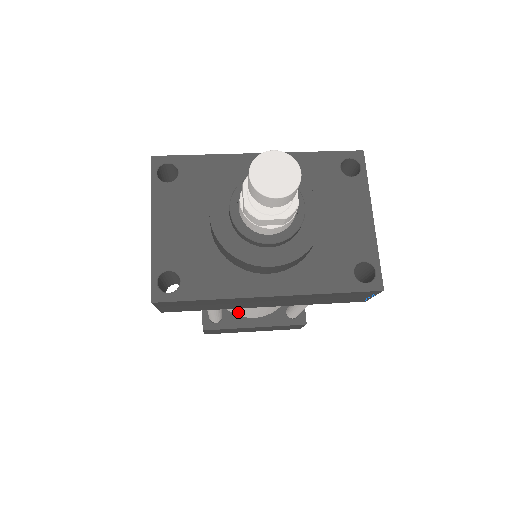
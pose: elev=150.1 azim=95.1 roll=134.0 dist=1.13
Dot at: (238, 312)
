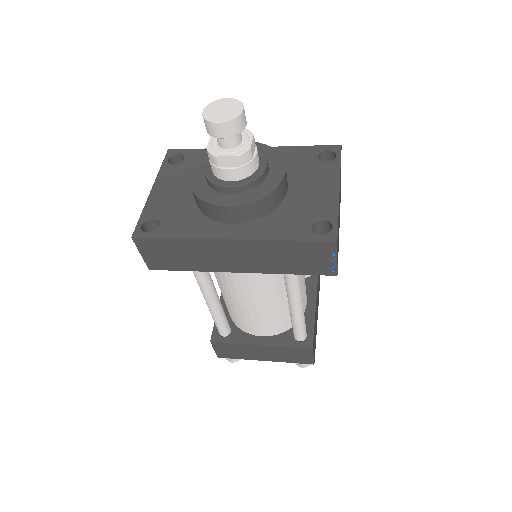
Dot at: (243, 323)
